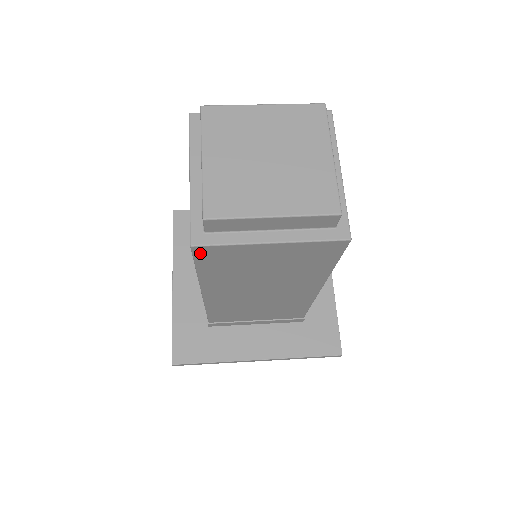
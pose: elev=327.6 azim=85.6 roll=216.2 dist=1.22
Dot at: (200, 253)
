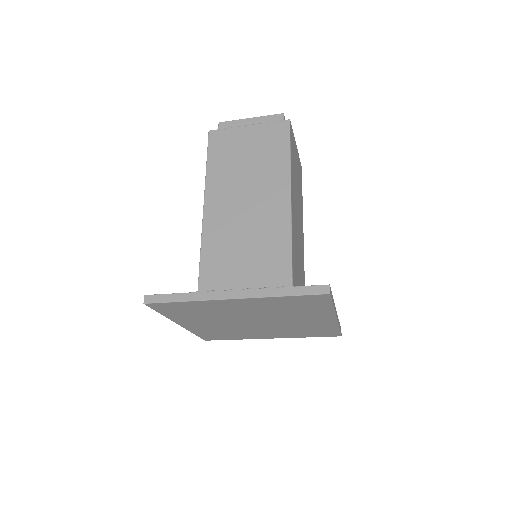
Dot at: (212, 138)
